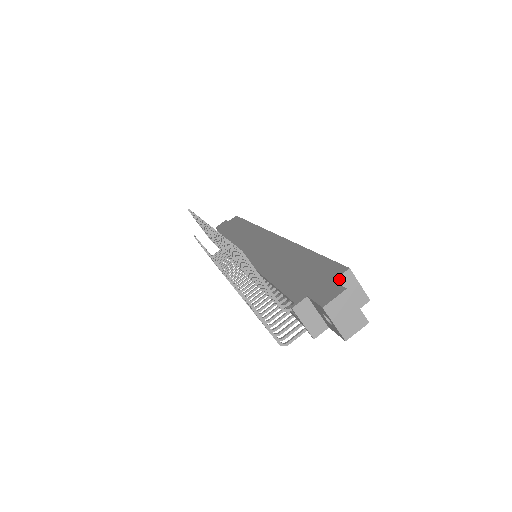
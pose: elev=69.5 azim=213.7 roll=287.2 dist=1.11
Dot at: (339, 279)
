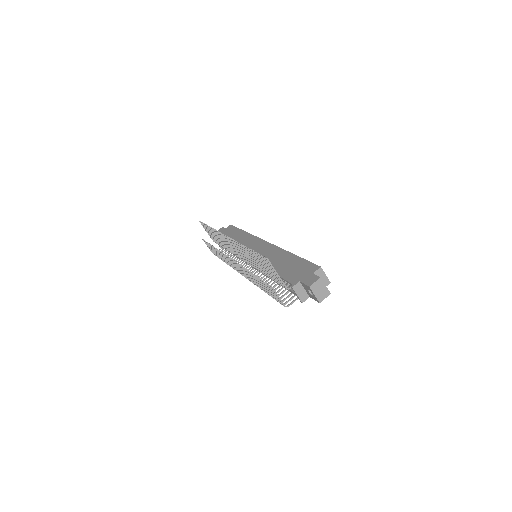
Dot at: (316, 272)
